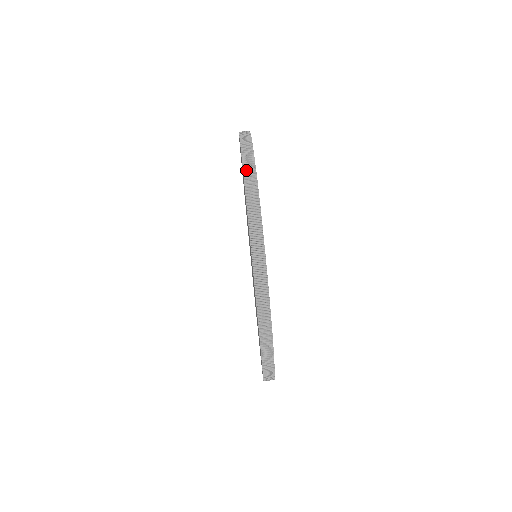
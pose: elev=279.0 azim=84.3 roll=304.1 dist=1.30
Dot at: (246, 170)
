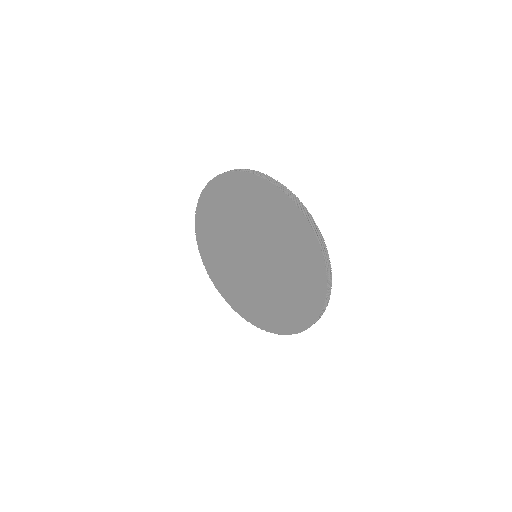
Dot at: (213, 180)
